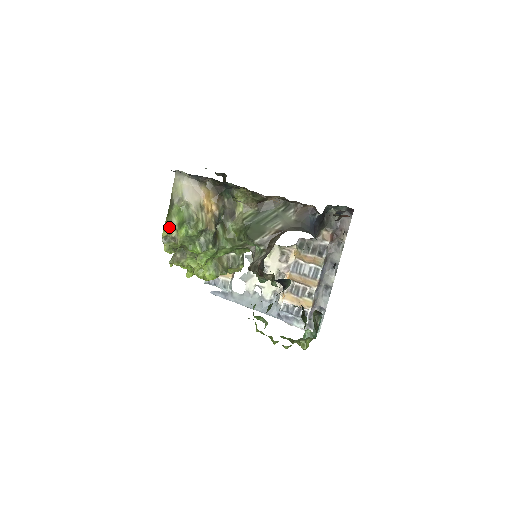
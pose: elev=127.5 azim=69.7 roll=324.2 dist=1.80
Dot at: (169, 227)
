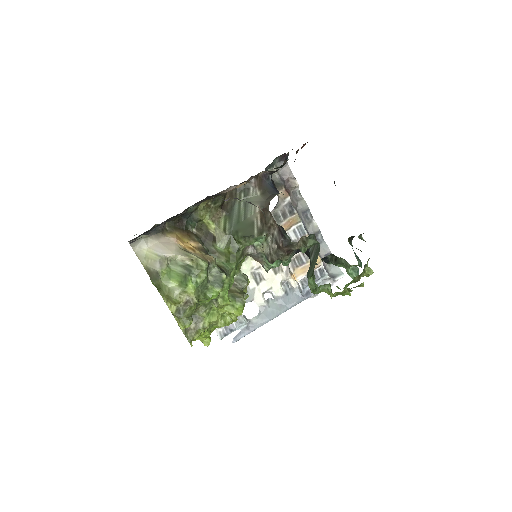
Dot at: (174, 296)
